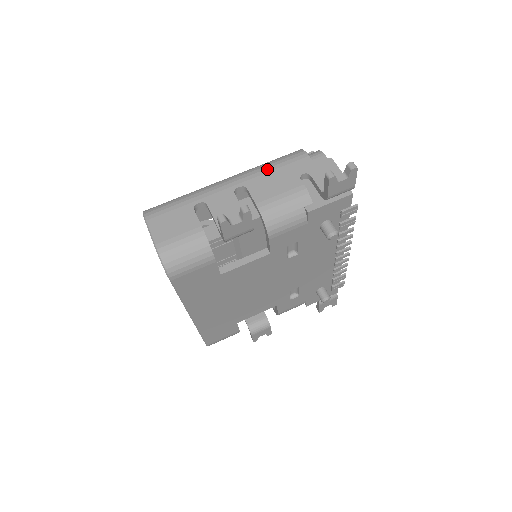
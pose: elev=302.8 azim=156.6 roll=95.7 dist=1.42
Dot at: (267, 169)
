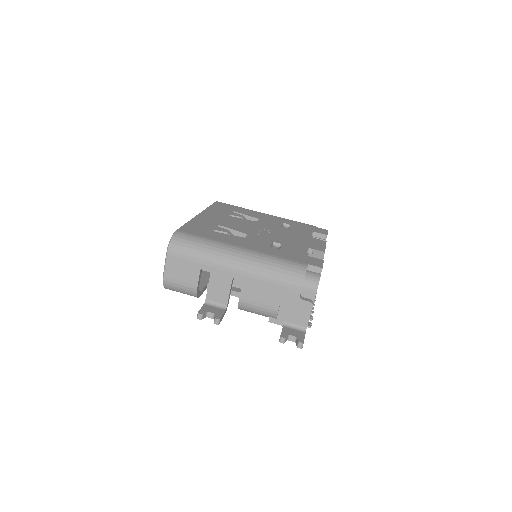
Dot at: (266, 278)
